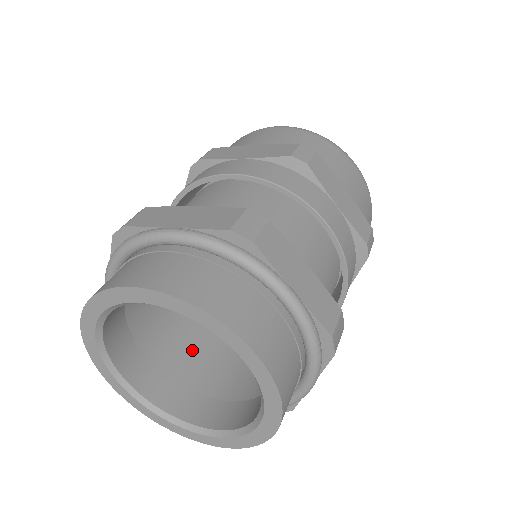
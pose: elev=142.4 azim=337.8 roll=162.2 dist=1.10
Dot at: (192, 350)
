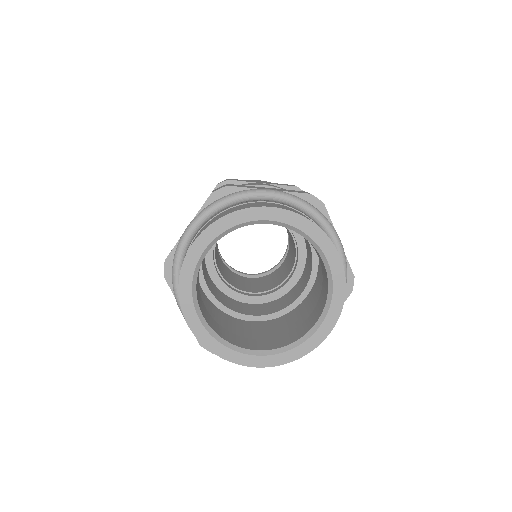
Dot at: (213, 317)
